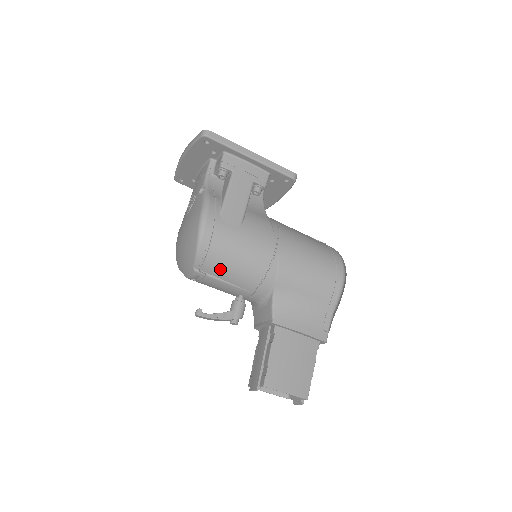
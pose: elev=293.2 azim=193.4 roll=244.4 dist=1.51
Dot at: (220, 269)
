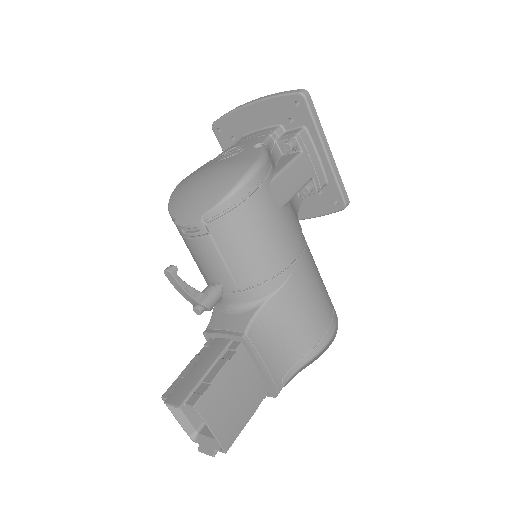
Dot at: (230, 238)
